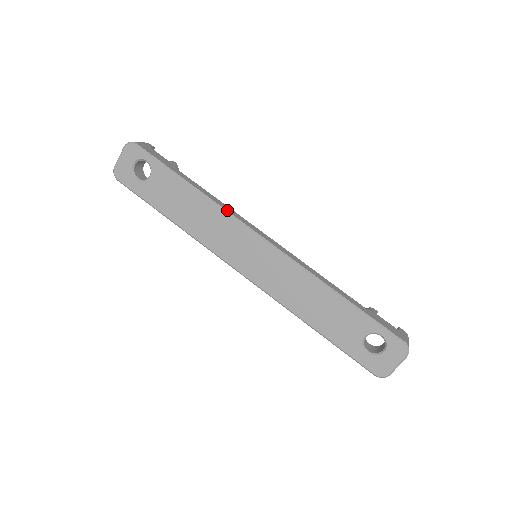
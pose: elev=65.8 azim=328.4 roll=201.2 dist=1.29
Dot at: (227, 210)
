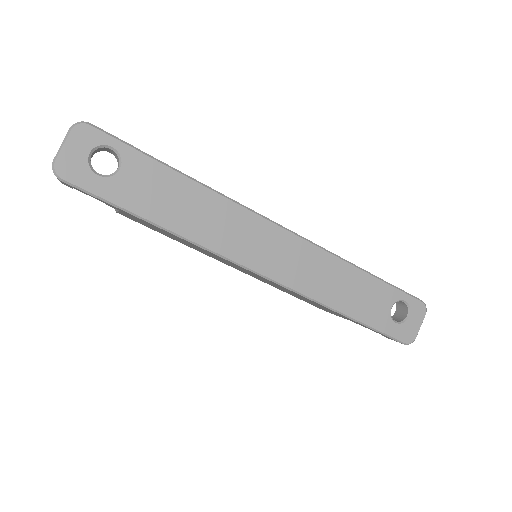
Dot at: (234, 200)
